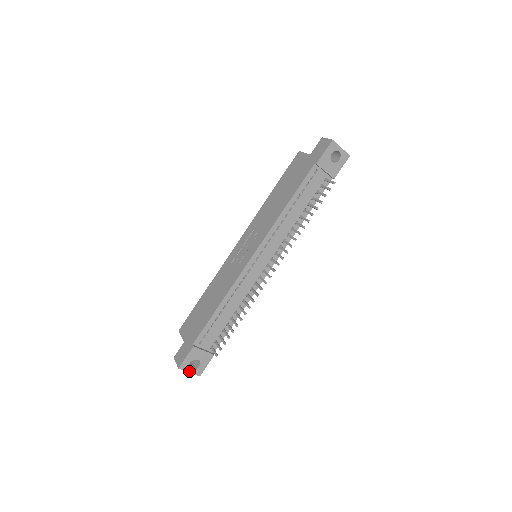
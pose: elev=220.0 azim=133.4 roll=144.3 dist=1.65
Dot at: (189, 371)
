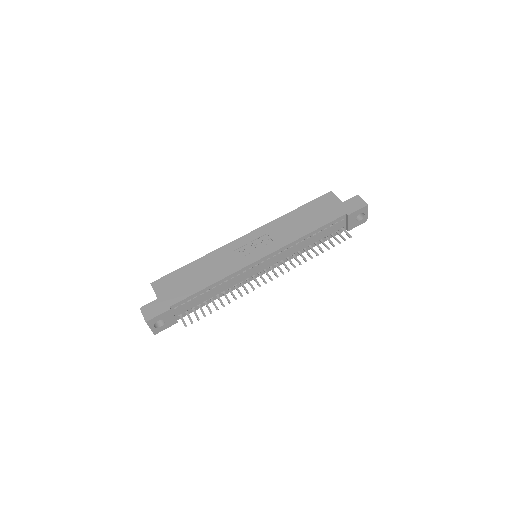
Dot at: (151, 327)
